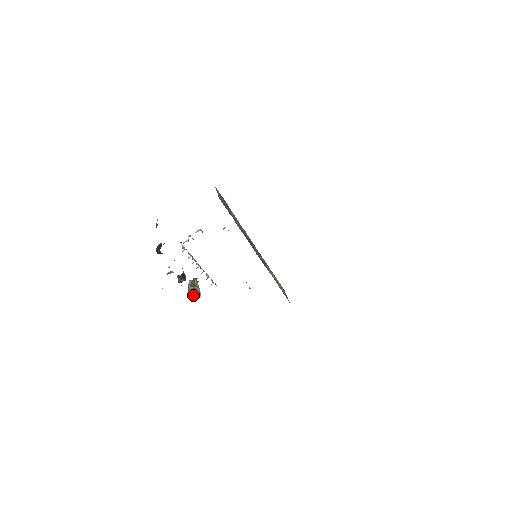
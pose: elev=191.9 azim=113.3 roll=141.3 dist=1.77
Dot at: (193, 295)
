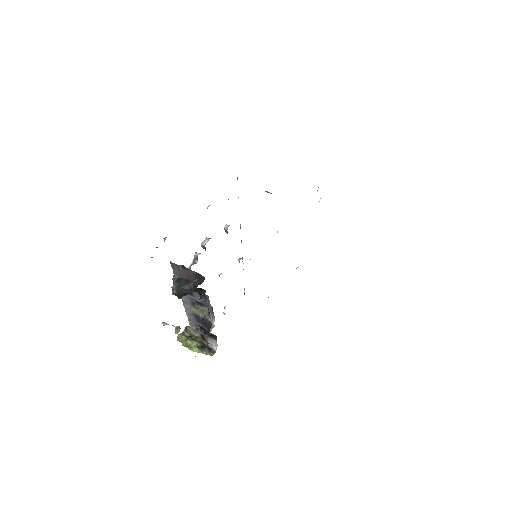
Dot at: (204, 351)
